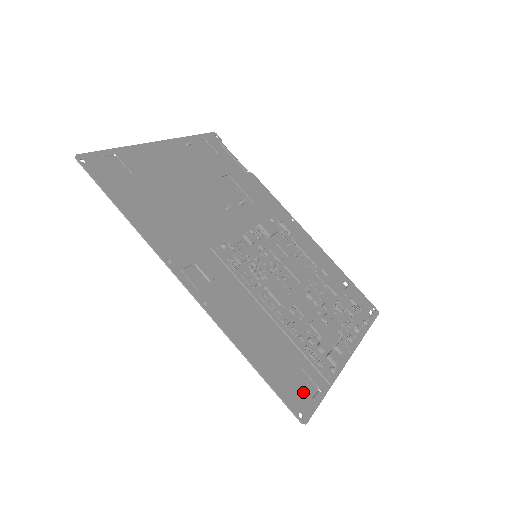
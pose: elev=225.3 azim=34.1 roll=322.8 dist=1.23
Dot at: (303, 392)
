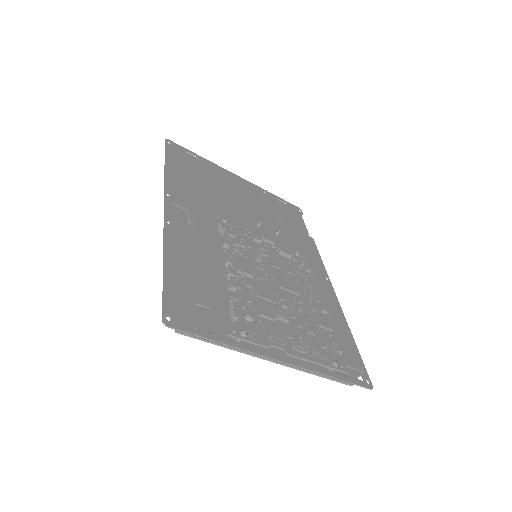
Dot at: (192, 316)
